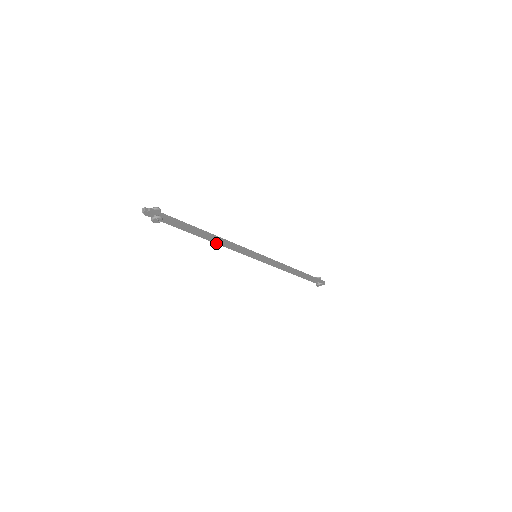
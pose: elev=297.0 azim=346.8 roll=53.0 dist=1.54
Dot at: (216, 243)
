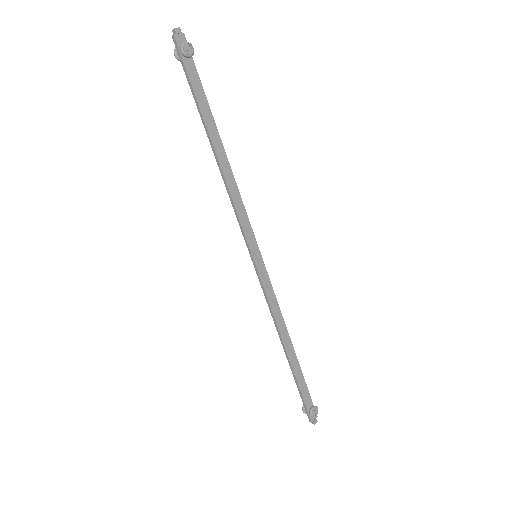
Dot at: (224, 176)
